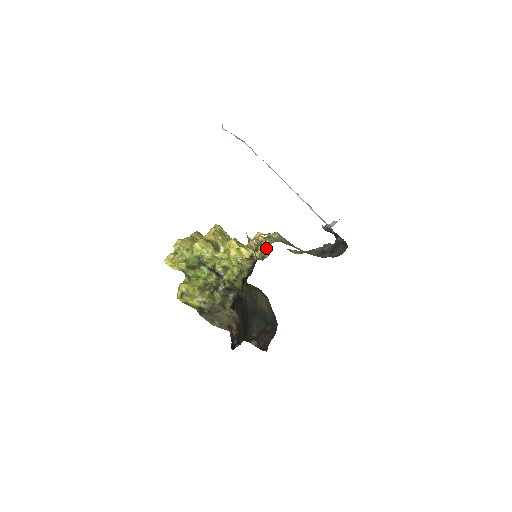
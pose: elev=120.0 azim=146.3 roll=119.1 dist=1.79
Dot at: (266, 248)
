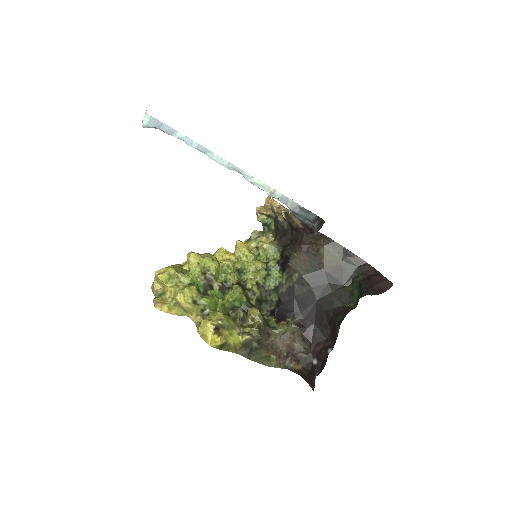
Dot at: occluded
